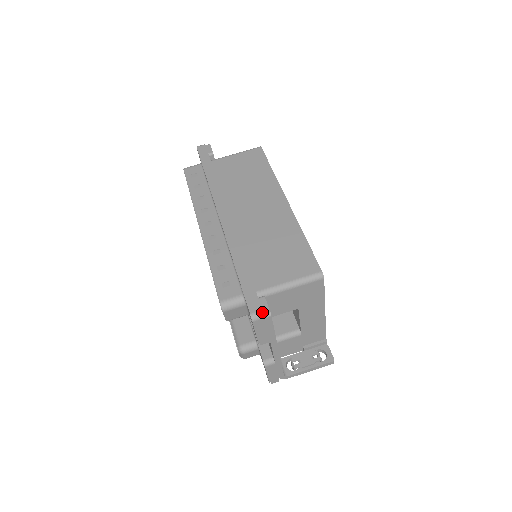
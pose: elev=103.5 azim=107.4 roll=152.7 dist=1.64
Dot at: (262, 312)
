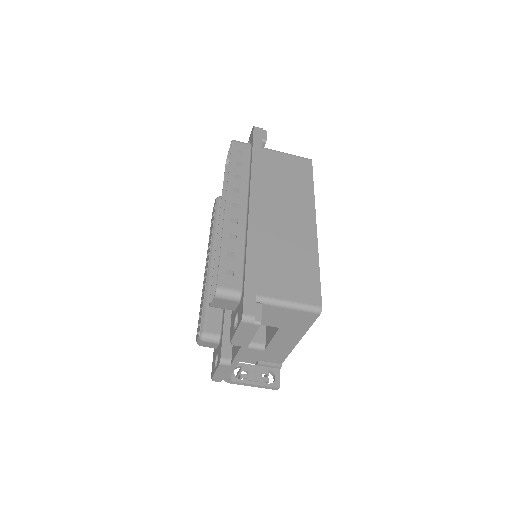
Dot at: (254, 318)
